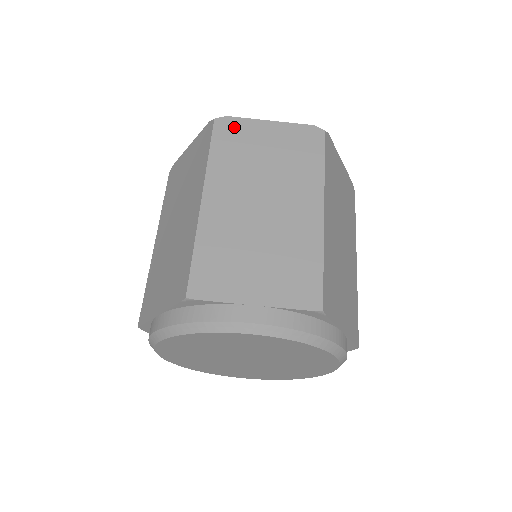
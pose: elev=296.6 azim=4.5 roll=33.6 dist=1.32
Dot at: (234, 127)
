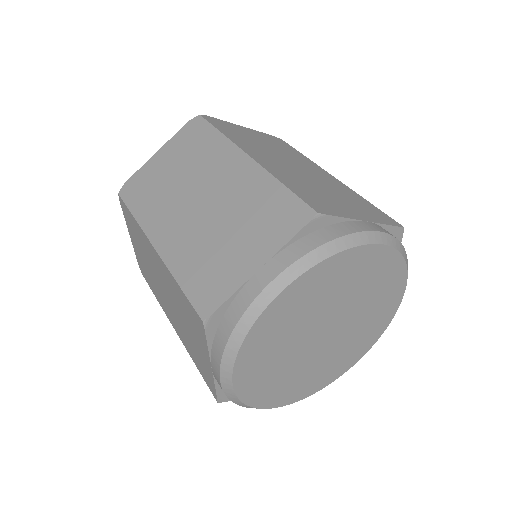
Dot at: (221, 123)
